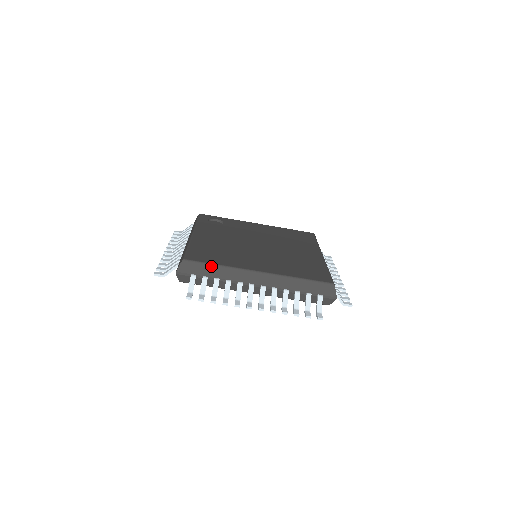
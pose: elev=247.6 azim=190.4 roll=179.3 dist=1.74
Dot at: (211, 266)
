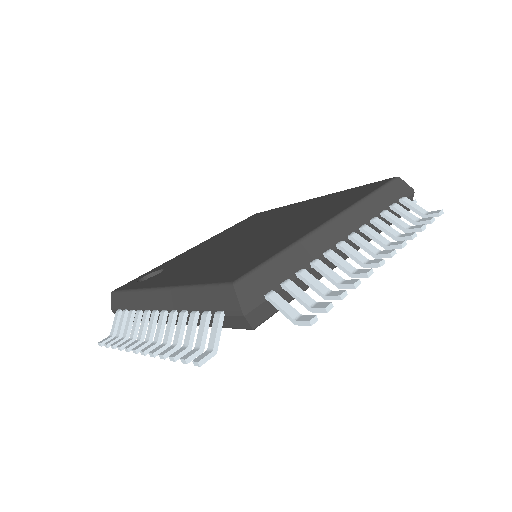
Dot at: (276, 260)
